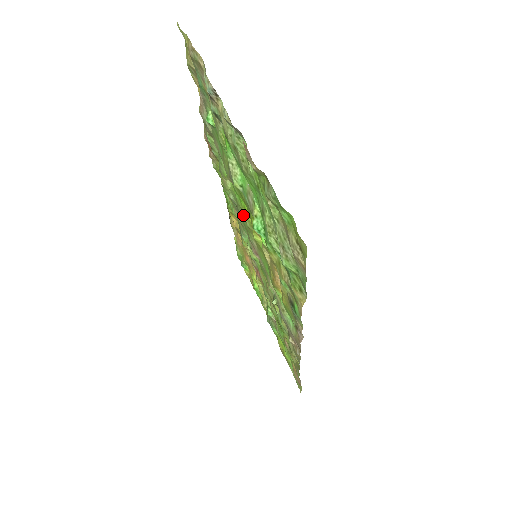
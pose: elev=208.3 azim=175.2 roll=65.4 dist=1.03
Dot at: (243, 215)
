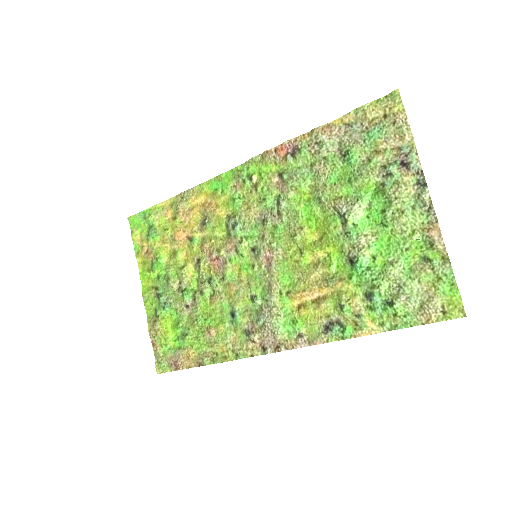
Dot at: (291, 226)
